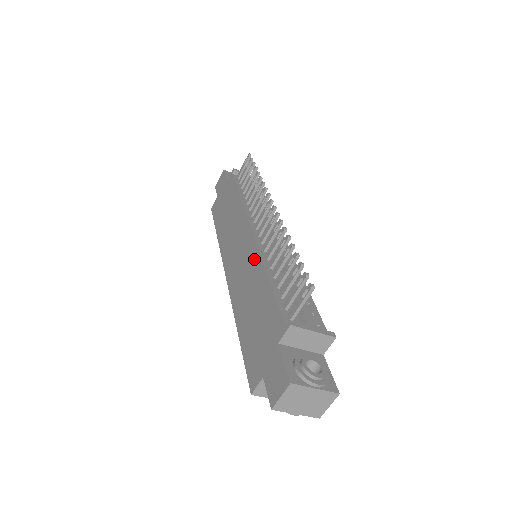
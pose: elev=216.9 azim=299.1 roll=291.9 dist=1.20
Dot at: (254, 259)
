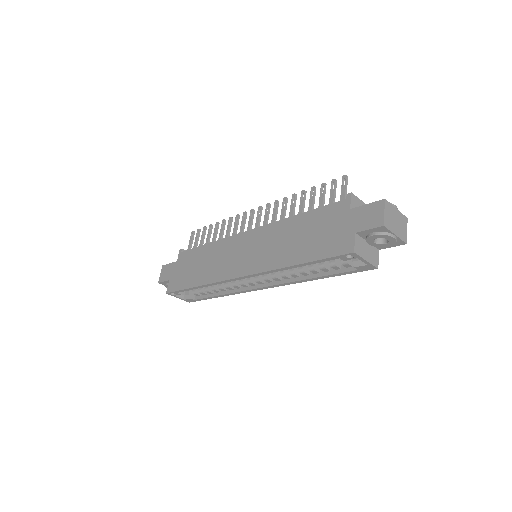
Dot at: (271, 230)
